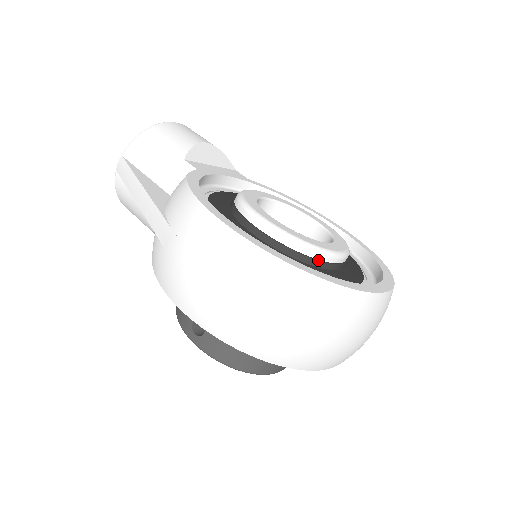
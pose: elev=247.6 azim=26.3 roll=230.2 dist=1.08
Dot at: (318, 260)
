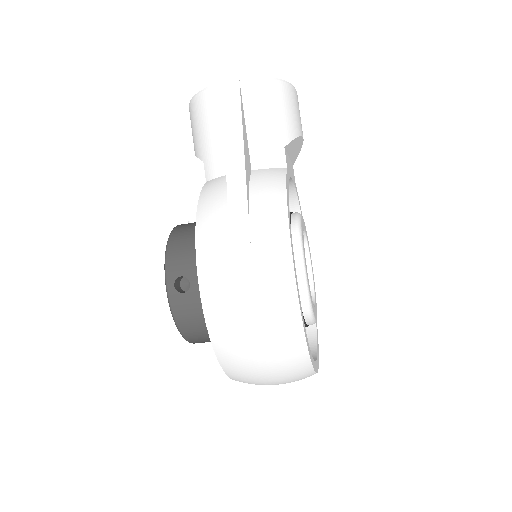
Dot at: (305, 322)
